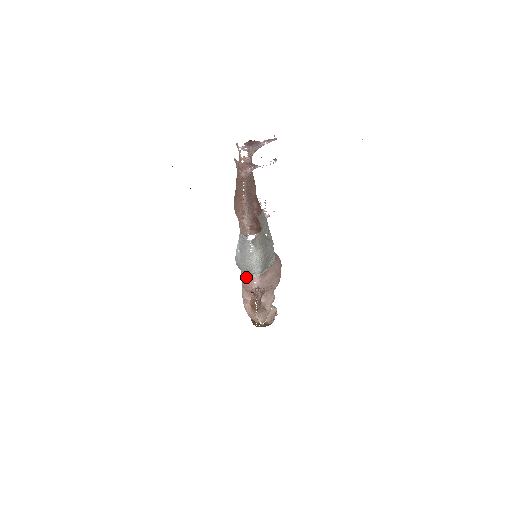
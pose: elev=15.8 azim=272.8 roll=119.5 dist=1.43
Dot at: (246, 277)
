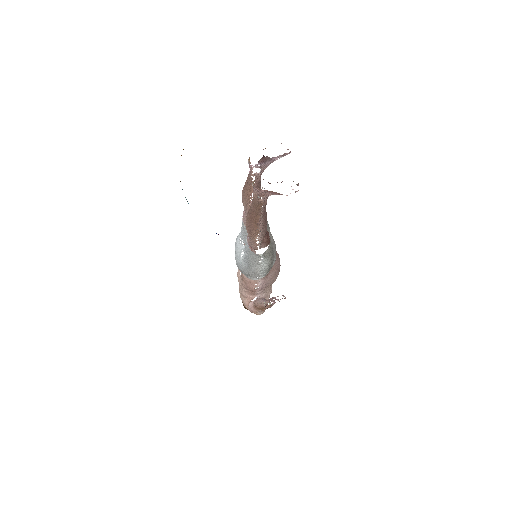
Dot at: (249, 280)
